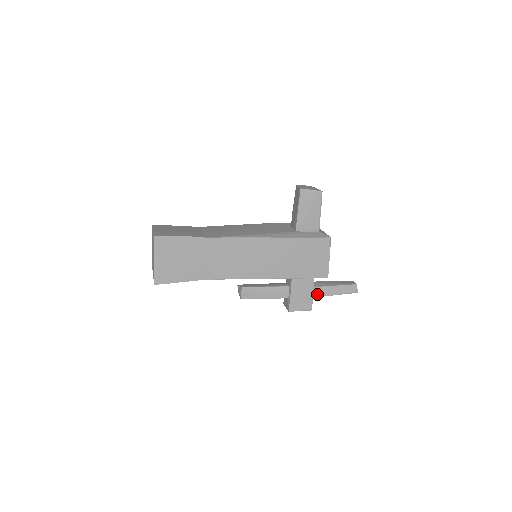
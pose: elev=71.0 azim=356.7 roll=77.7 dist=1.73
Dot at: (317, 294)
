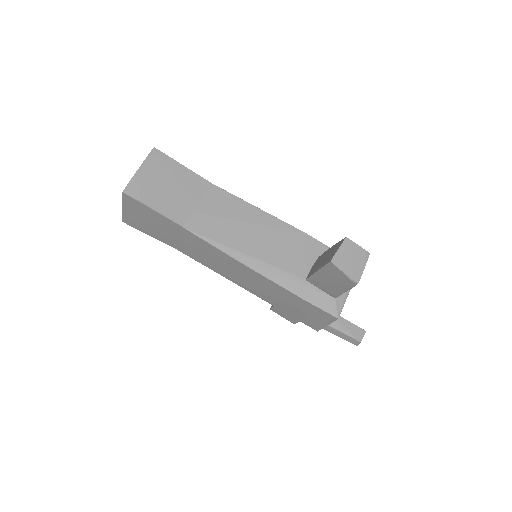
Dot at: occluded
